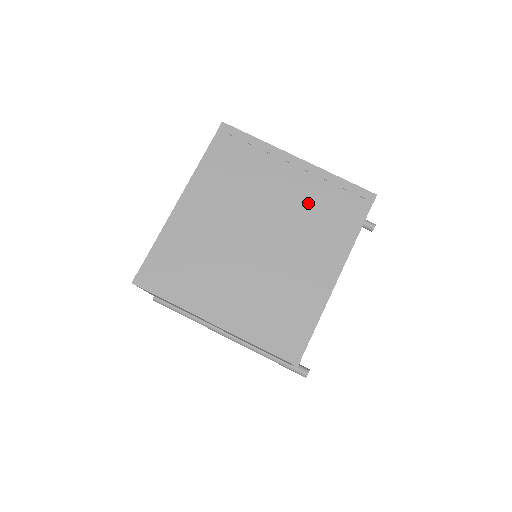
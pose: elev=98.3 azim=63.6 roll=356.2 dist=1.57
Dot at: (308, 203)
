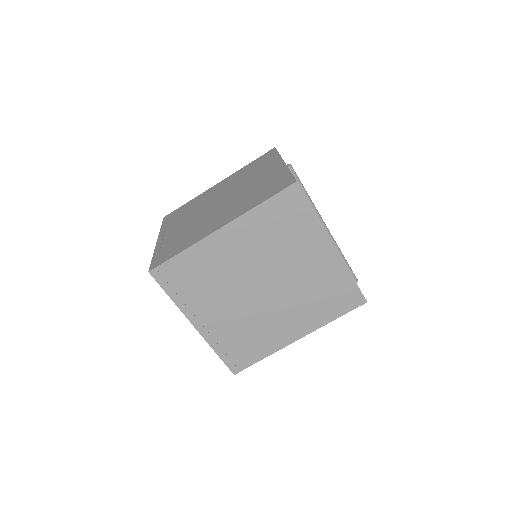
Dot at: (316, 283)
